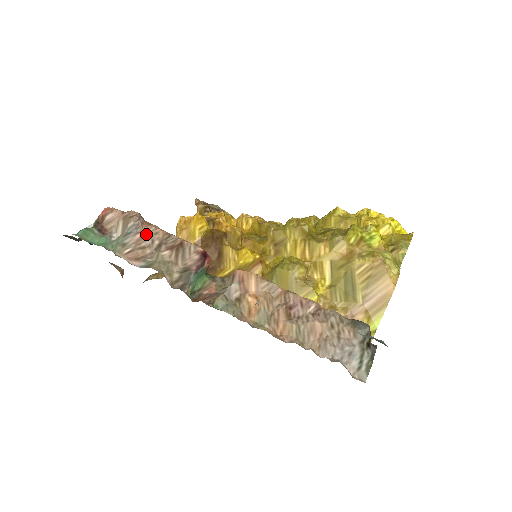
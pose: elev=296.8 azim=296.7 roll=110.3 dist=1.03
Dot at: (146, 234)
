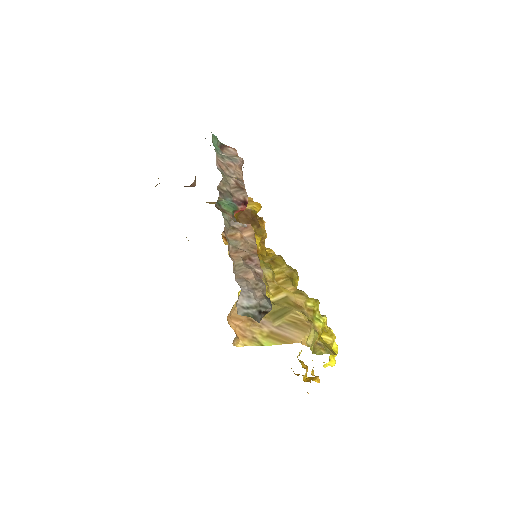
Dot at: (236, 169)
